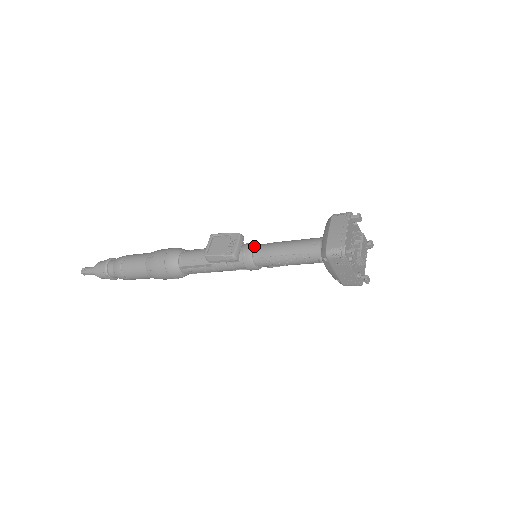
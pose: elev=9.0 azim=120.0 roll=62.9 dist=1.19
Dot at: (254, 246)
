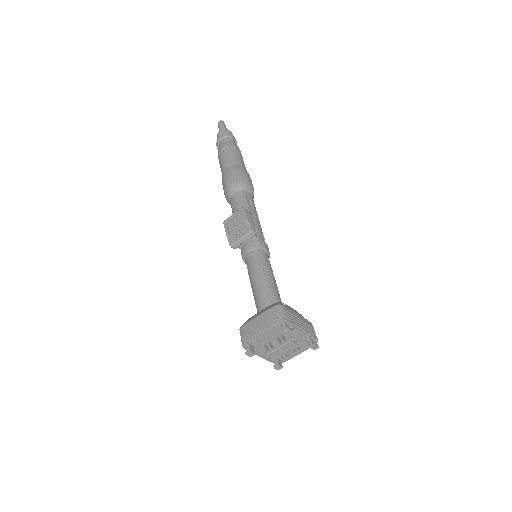
Dot at: (263, 246)
